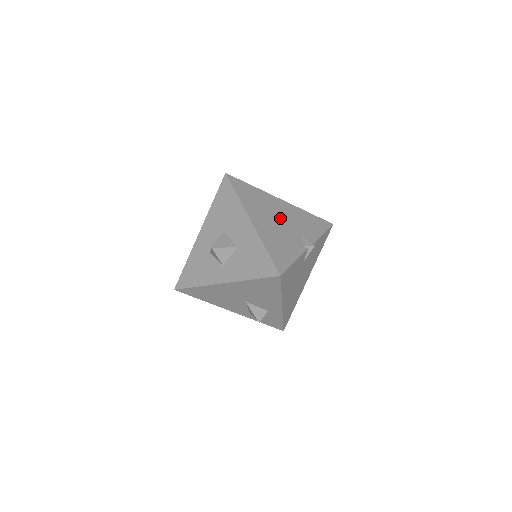
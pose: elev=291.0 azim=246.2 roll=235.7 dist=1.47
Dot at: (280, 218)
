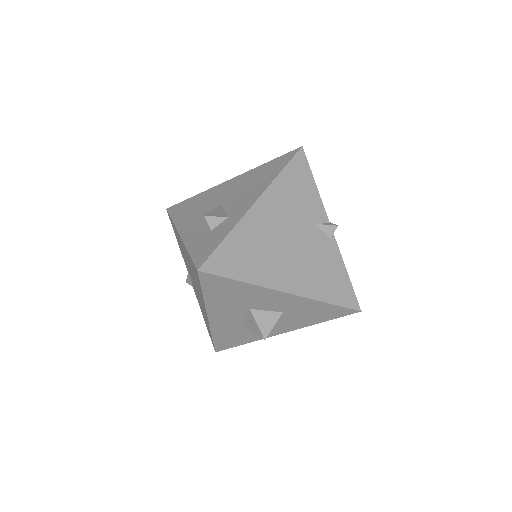
Dot at: (287, 237)
